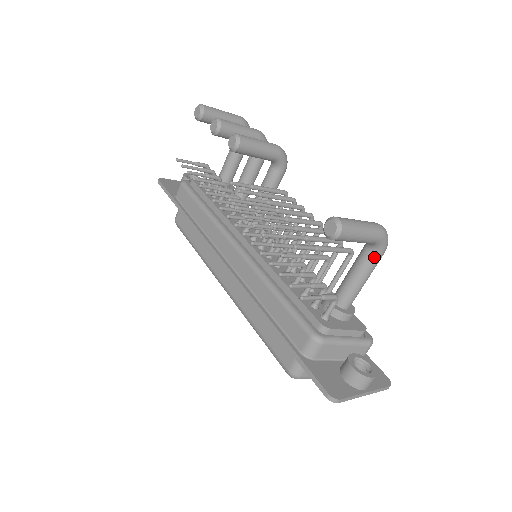
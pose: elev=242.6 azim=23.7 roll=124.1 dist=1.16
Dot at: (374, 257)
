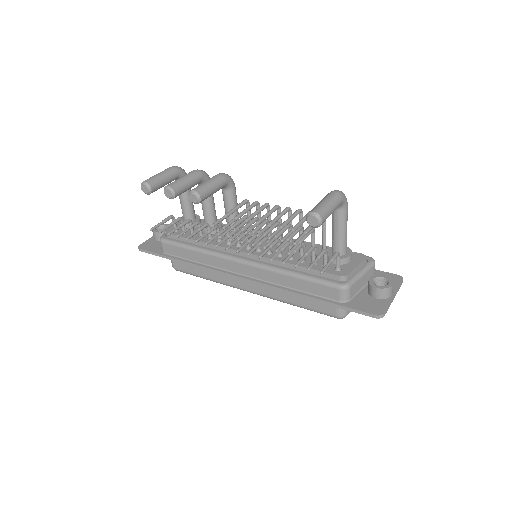
Dot at: (344, 212)
